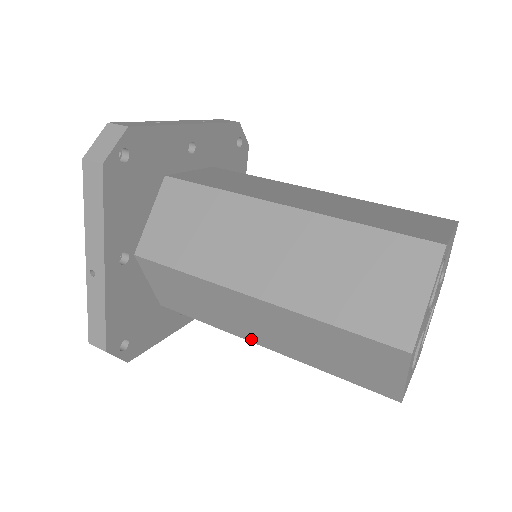
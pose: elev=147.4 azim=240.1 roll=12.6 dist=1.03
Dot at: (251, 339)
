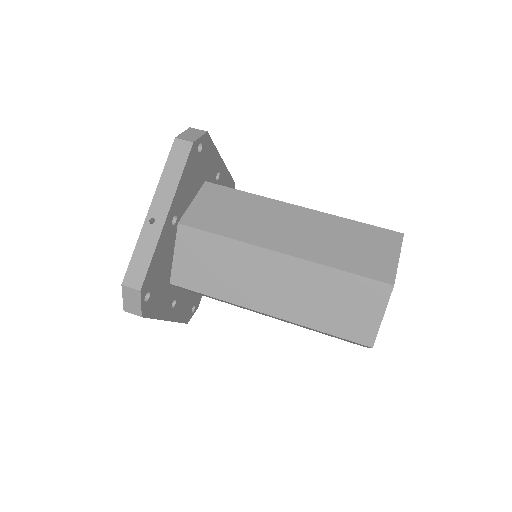
Dot at: (256, 306)
